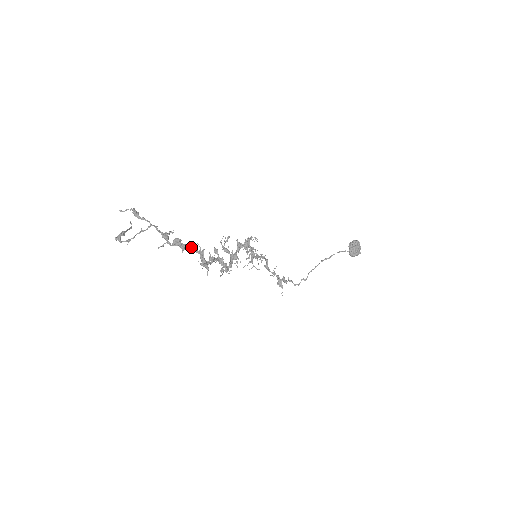
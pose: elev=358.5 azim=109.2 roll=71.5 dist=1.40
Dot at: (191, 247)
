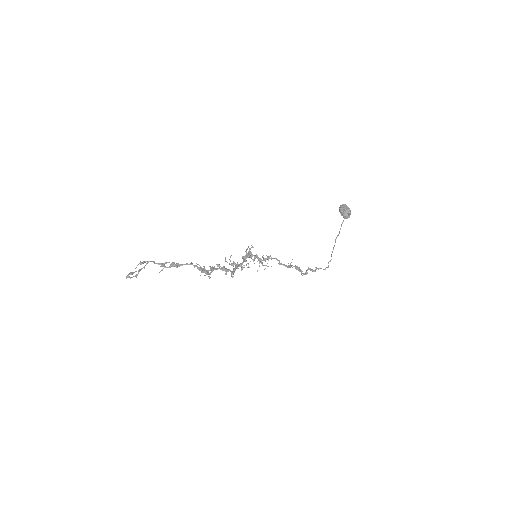
Dot at: (184, 264)
